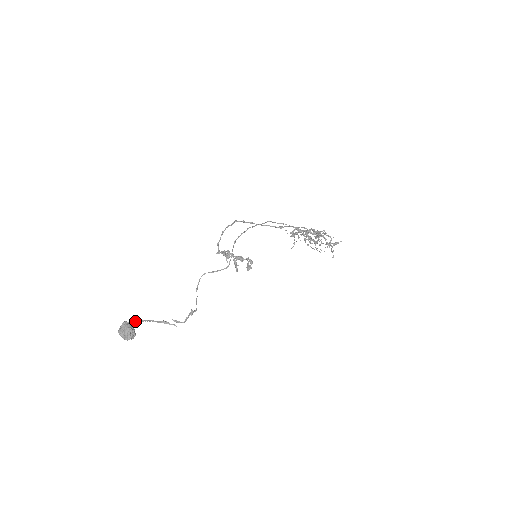
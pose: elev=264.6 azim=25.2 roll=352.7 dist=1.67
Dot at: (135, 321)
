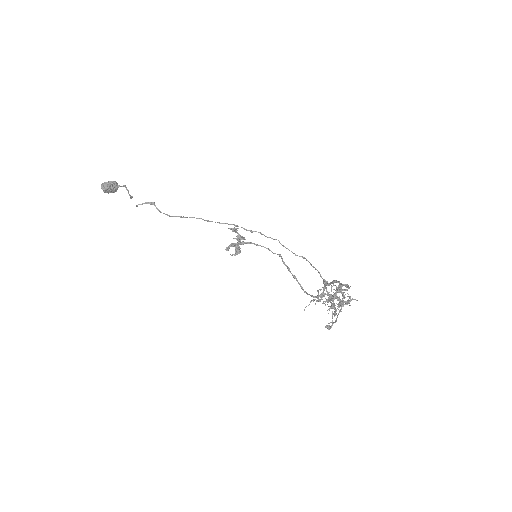
Dot at: (122, 186)
